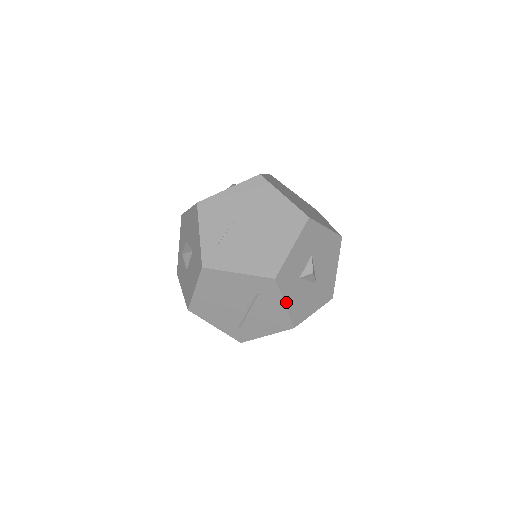
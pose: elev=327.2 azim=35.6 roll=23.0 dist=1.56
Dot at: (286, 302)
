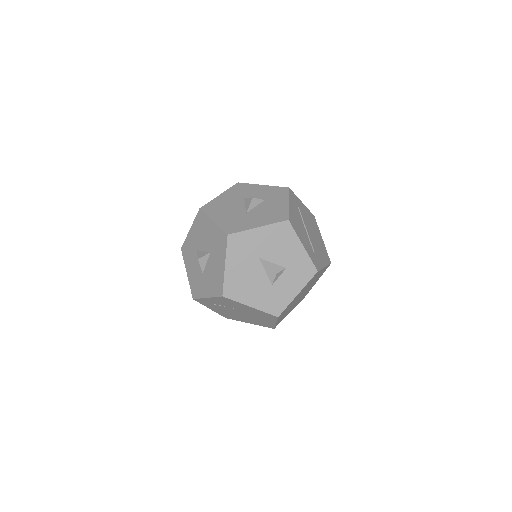
Dot at: occluded
